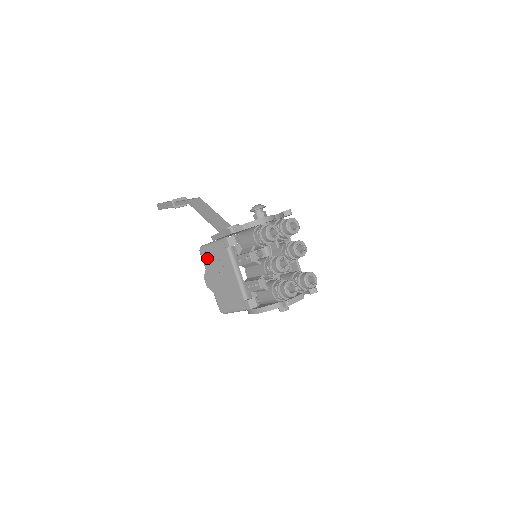
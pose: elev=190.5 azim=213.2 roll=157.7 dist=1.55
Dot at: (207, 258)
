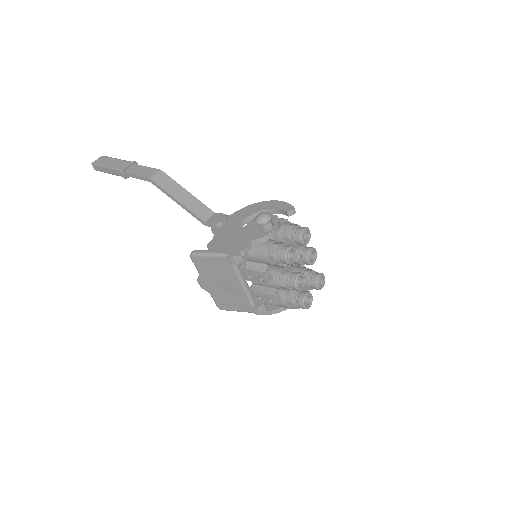
Dot at: (202, 266)
